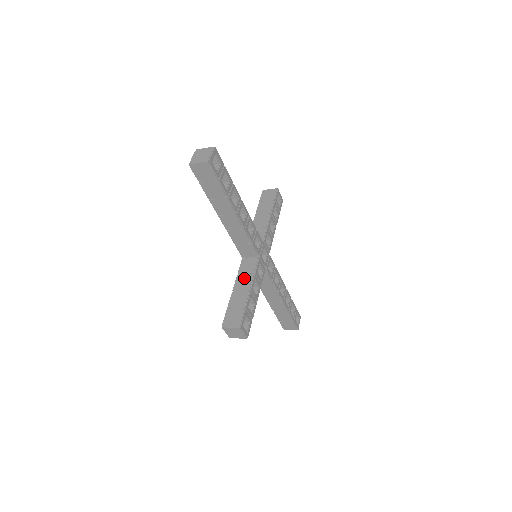
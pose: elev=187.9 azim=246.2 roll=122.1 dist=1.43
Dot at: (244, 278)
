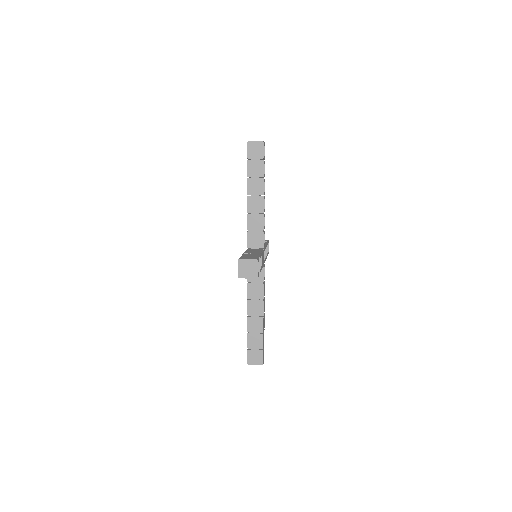
Dot at: (253, 251)
